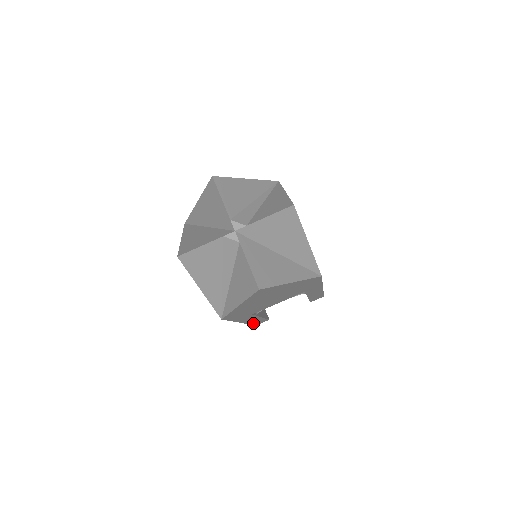
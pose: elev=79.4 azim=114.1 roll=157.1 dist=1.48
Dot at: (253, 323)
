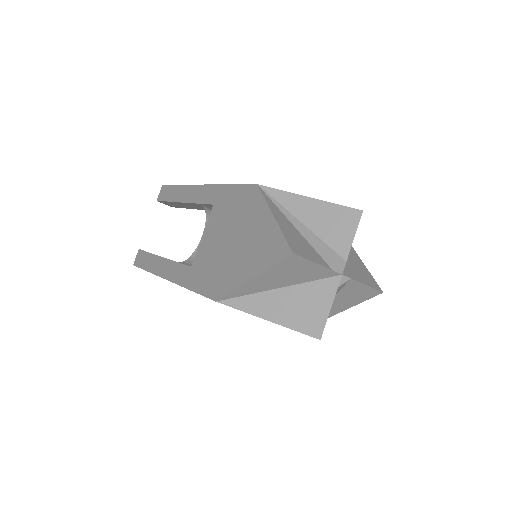
Dot at: occluded
